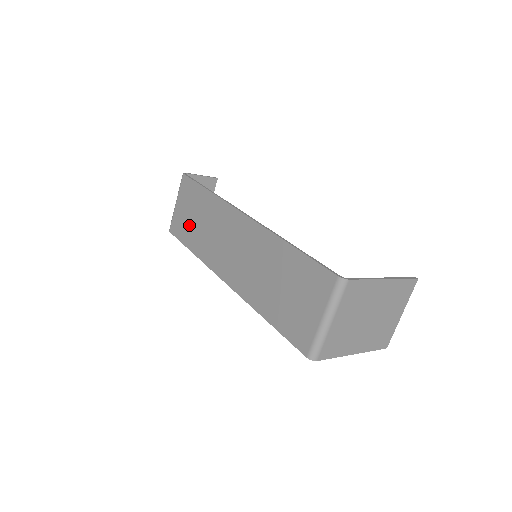
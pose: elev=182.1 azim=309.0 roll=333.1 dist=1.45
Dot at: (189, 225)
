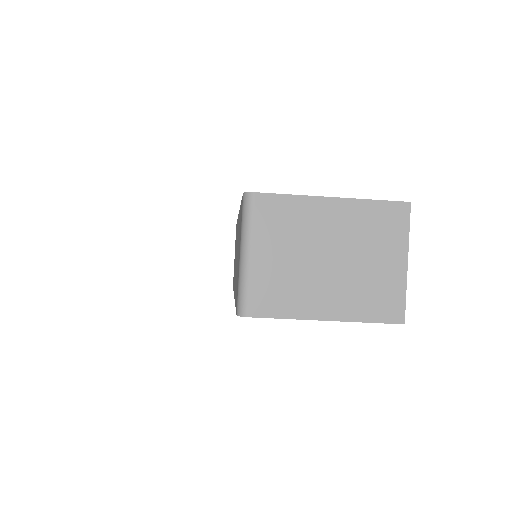
Dot at: (234, 266)
